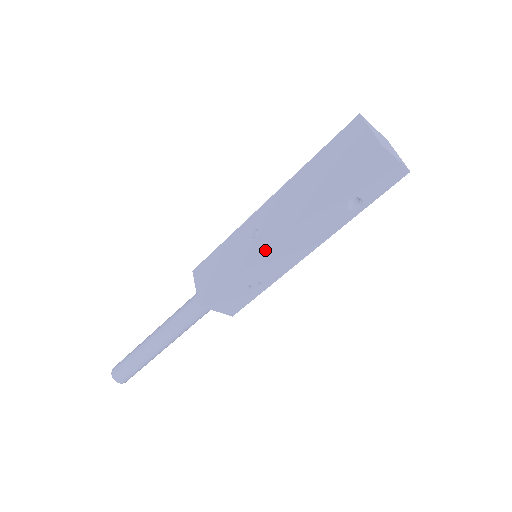
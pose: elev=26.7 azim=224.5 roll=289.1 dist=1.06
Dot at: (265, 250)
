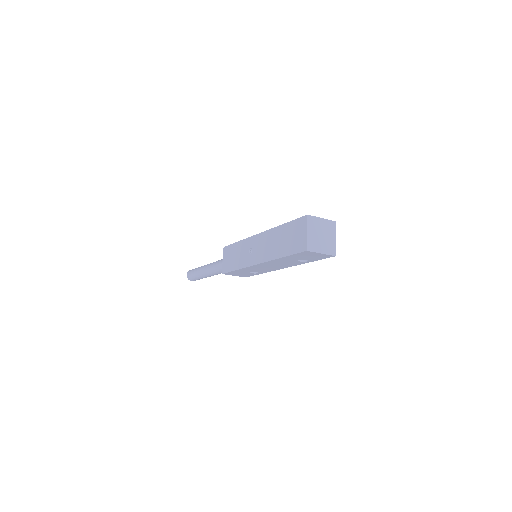
Dot at: (252, 266)
